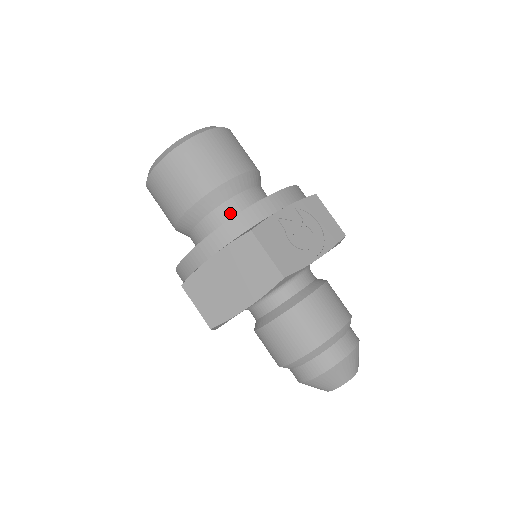
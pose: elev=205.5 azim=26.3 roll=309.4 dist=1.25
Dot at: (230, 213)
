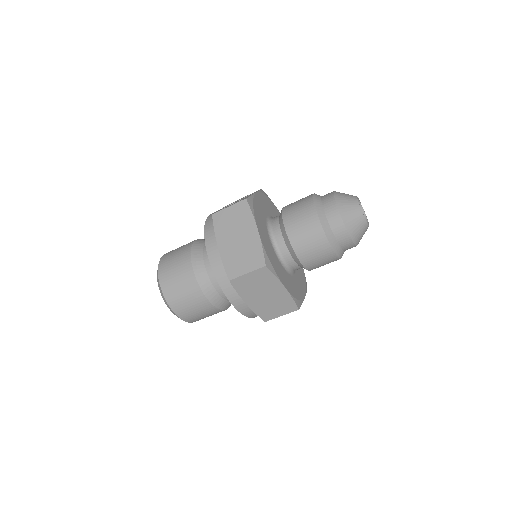
Dot at: occluded
